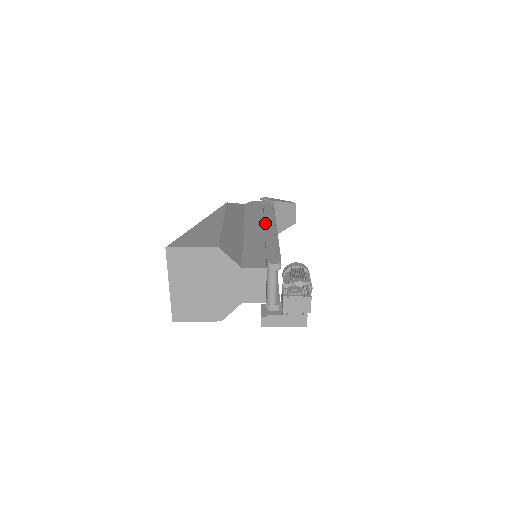
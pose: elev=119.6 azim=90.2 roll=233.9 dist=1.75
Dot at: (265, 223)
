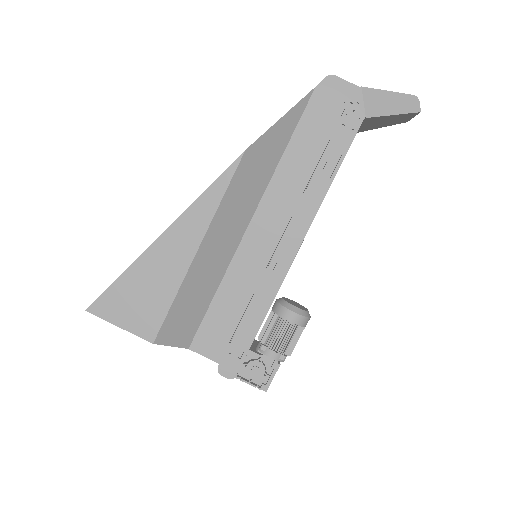
Dot at: (286, 230)
